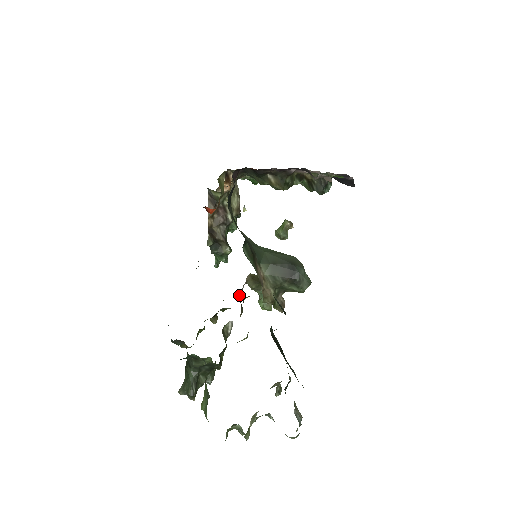
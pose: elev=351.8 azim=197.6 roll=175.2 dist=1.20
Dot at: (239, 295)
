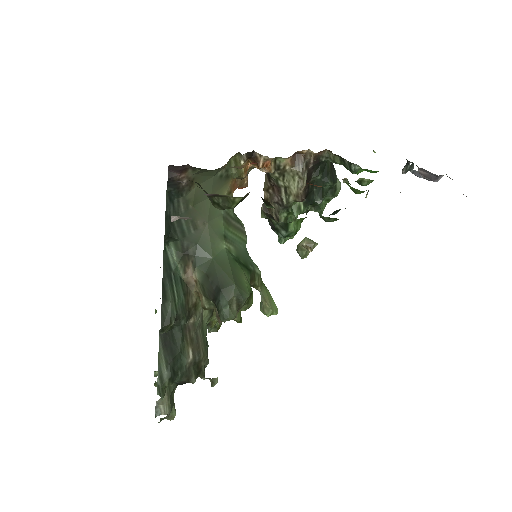
Dot at: occluded
